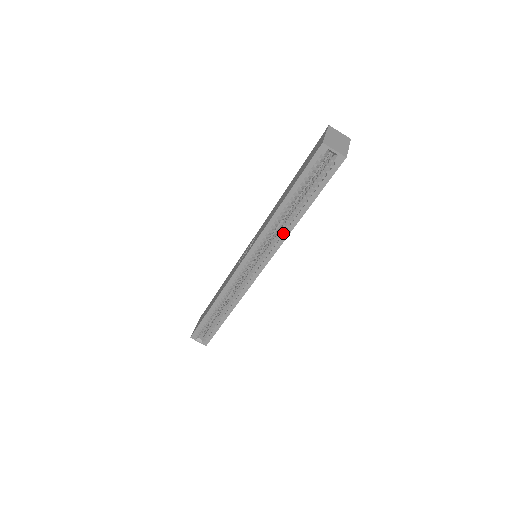
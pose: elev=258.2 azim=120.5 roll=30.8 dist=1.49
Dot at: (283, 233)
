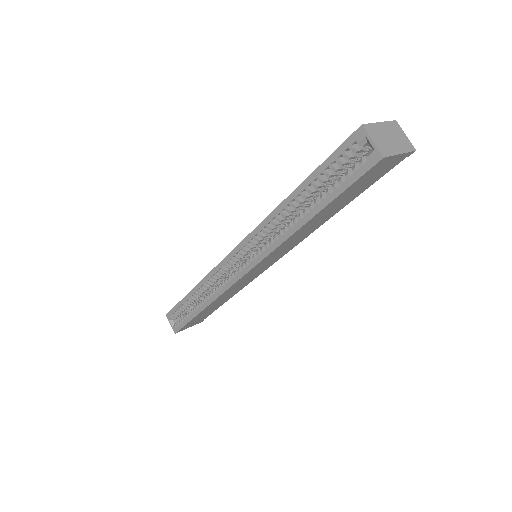
Dot at: (283, 235)
